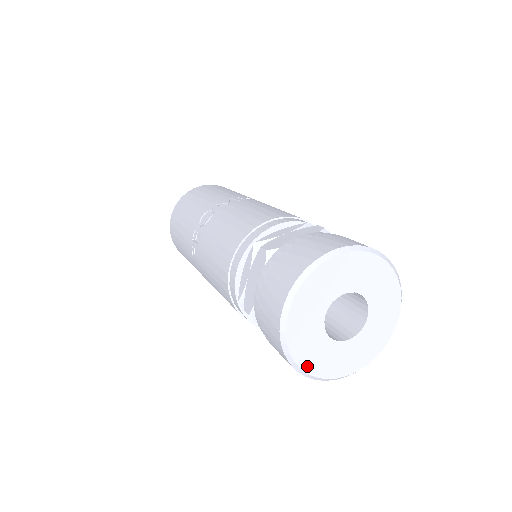
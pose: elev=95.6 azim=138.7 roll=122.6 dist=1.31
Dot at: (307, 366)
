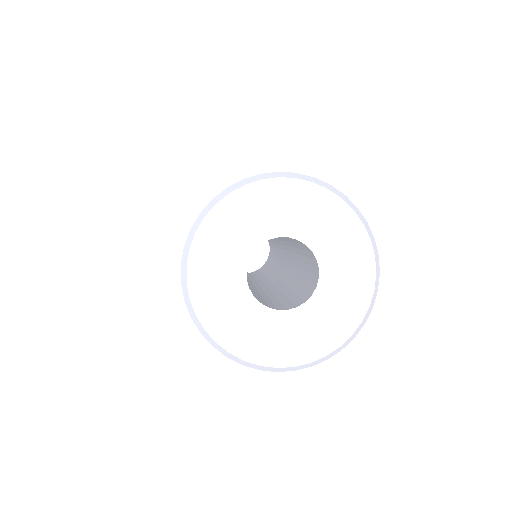
Dot at: (296, 358)
